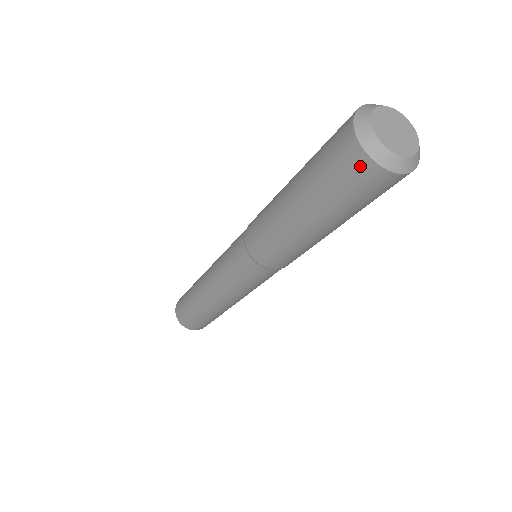
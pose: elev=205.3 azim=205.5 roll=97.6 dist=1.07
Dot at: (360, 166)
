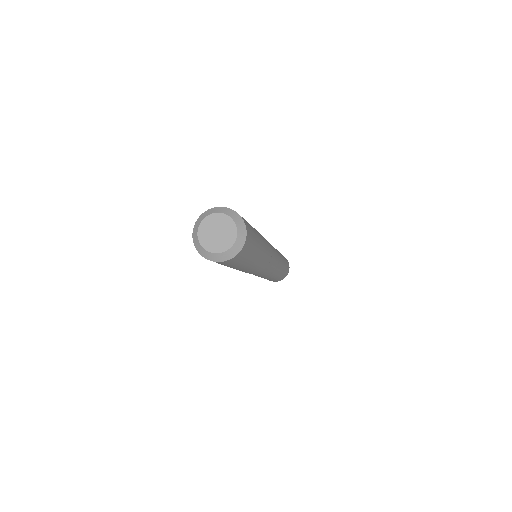
Dot at: (221, 263)
